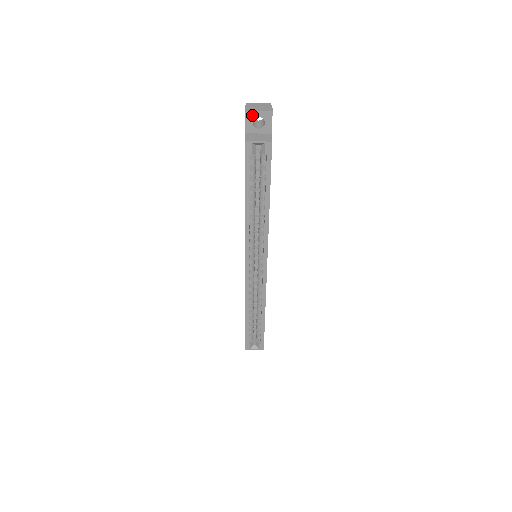
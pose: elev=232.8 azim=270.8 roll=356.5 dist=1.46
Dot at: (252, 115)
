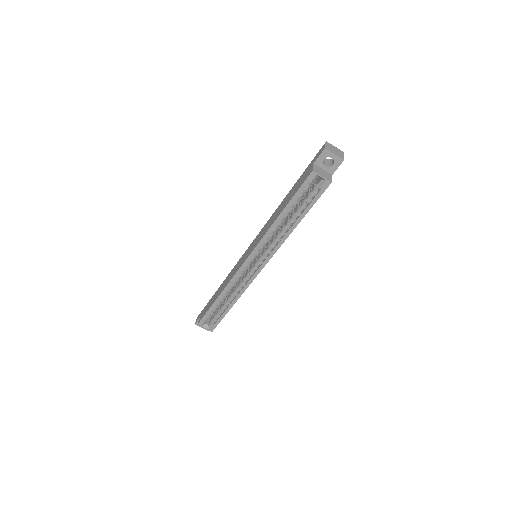
Dot at: (328, 154)
